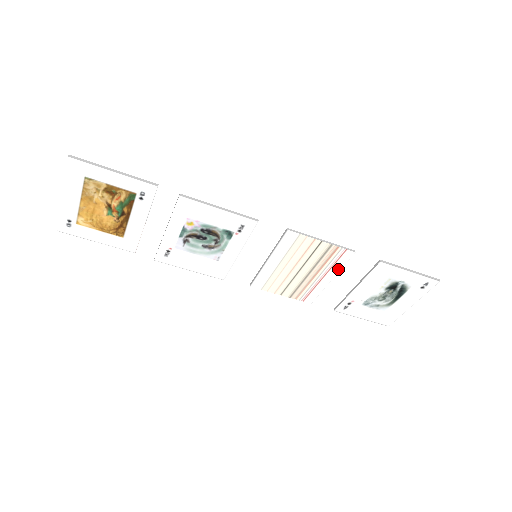
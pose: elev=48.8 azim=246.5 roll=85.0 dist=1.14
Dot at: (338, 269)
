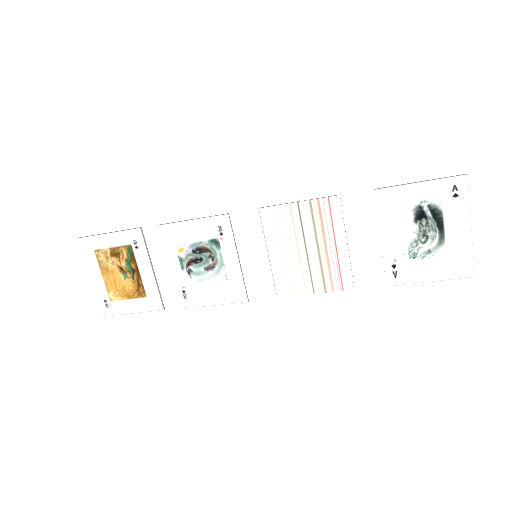
Dot at: (341, 226)
